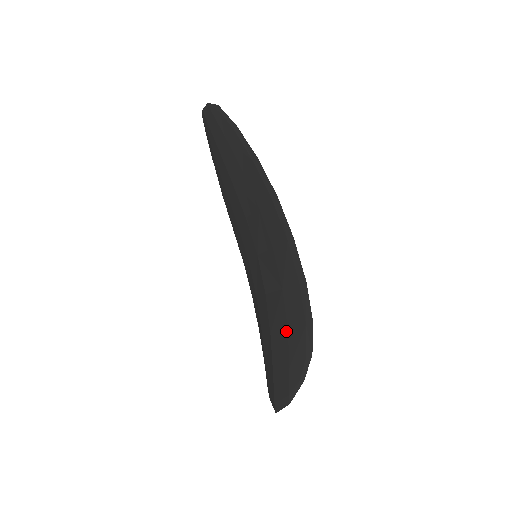
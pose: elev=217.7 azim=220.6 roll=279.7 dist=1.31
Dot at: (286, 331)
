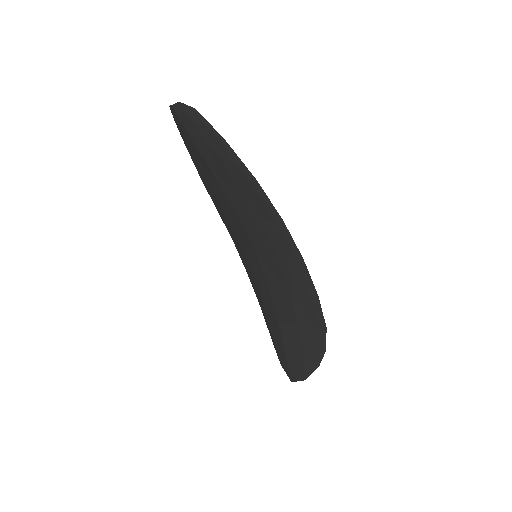
Dot at: (297, 327)
